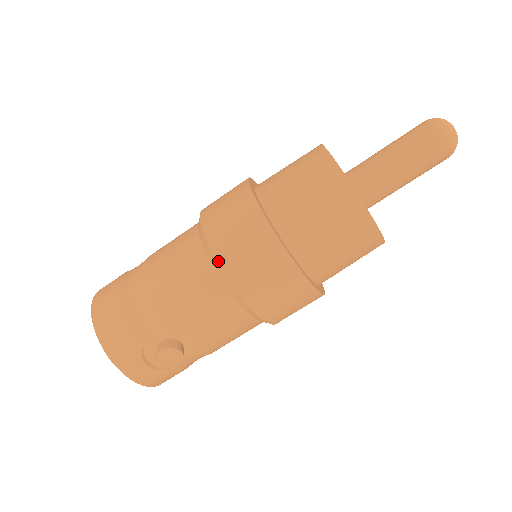
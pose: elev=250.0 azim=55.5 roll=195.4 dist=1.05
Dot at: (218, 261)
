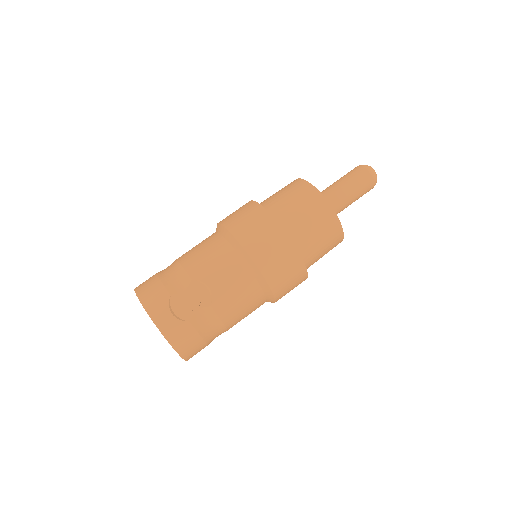
Dot at: (228, 229)
